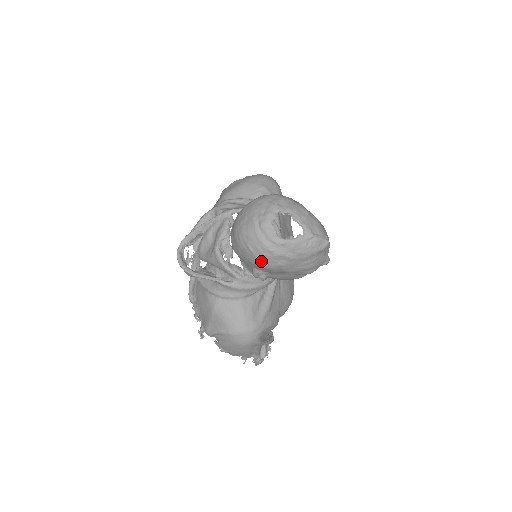
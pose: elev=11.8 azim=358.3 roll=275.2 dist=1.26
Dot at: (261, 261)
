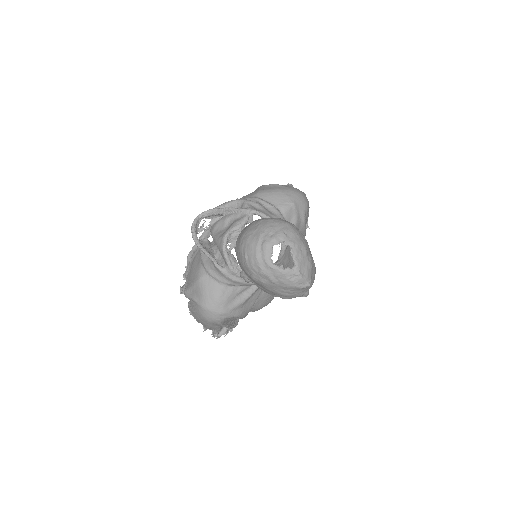
Dot at: (249, 270)
